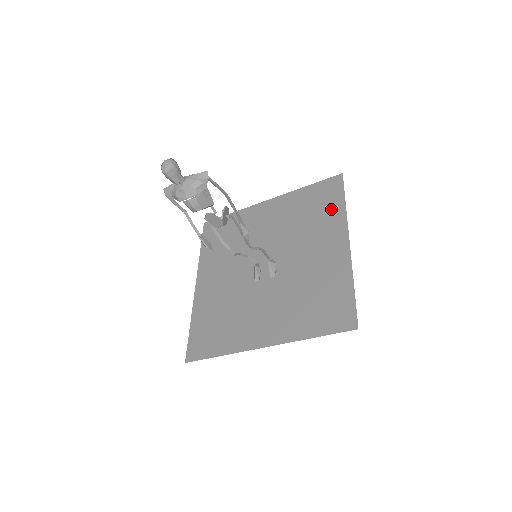
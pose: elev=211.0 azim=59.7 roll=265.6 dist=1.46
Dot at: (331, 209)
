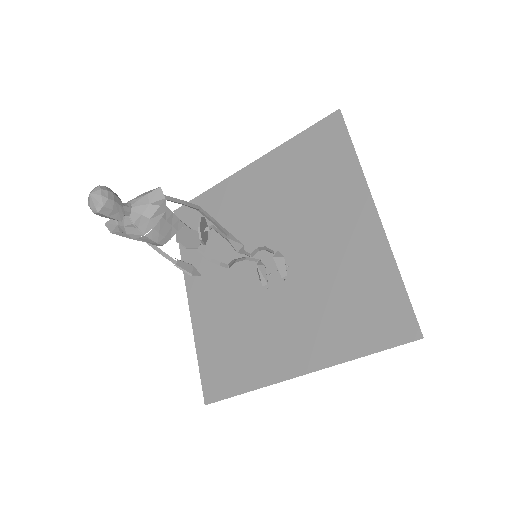
Dot at: (338, 166)
